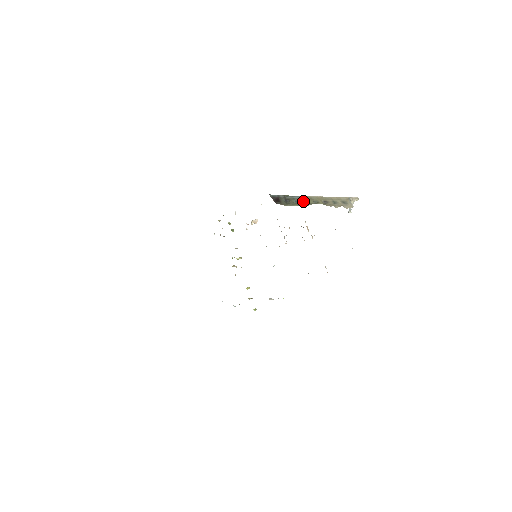
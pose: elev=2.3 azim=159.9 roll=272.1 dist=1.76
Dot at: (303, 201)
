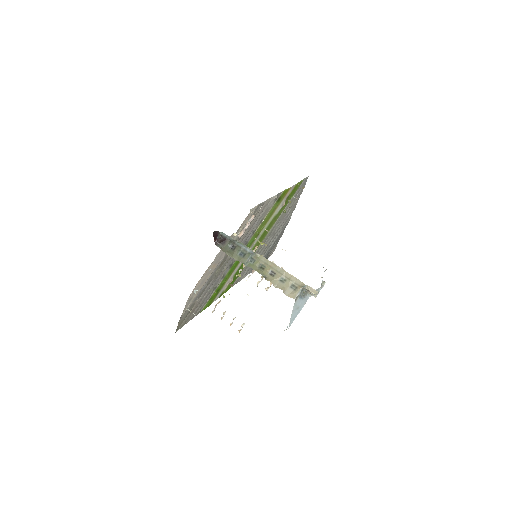
Dot at: (247, 258)
